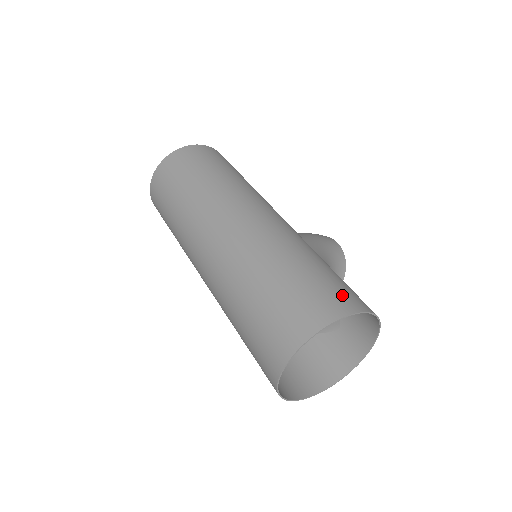
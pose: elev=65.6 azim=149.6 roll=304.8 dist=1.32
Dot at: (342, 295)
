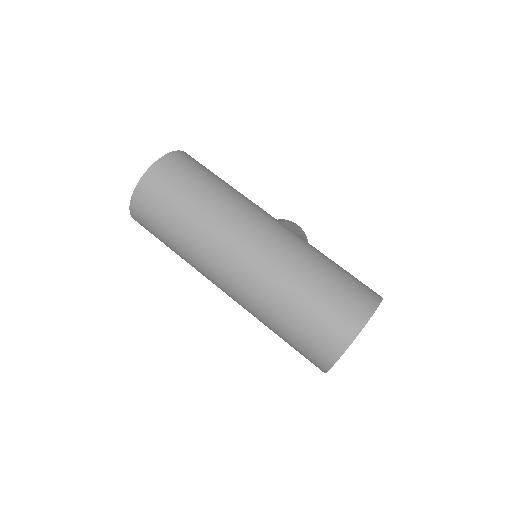
Dot at: (365, 290)
